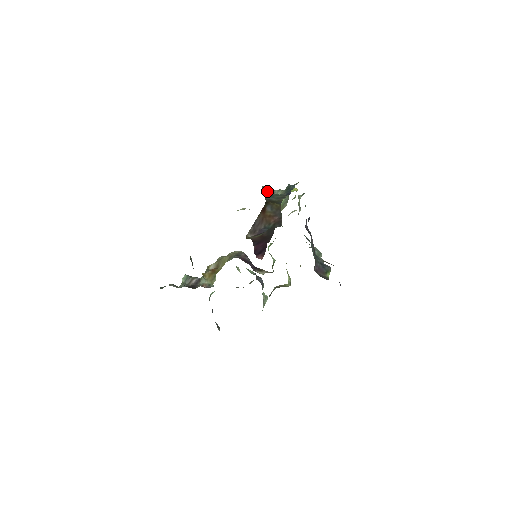
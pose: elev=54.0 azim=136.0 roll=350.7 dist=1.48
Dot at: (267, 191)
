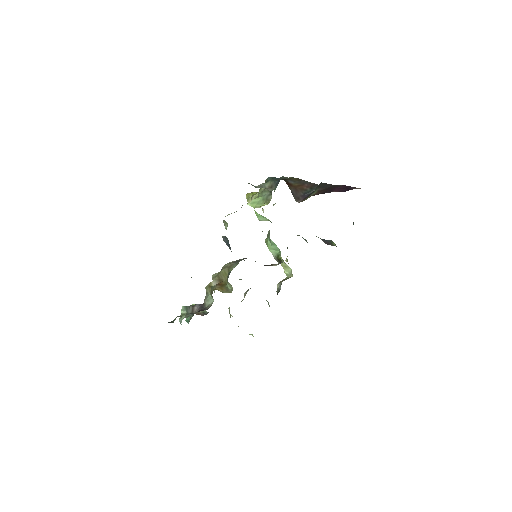
Dot at: (254, 186)
